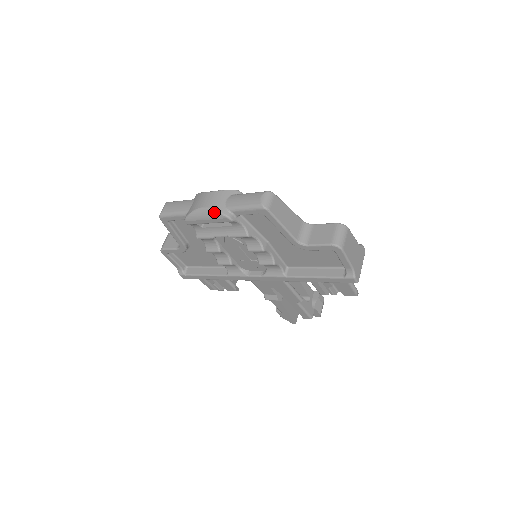
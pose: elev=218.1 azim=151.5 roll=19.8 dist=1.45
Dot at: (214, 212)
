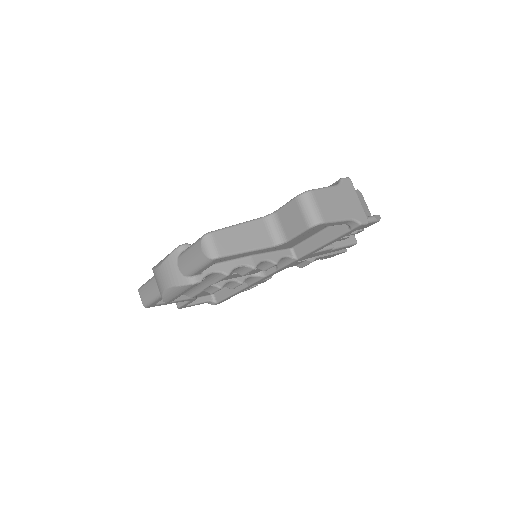
Dot at: (178, 288)
